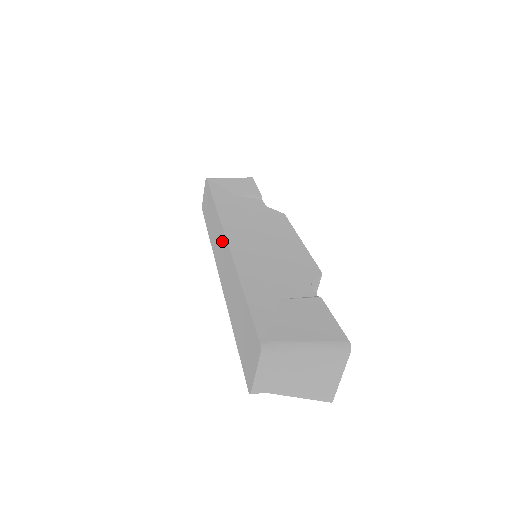
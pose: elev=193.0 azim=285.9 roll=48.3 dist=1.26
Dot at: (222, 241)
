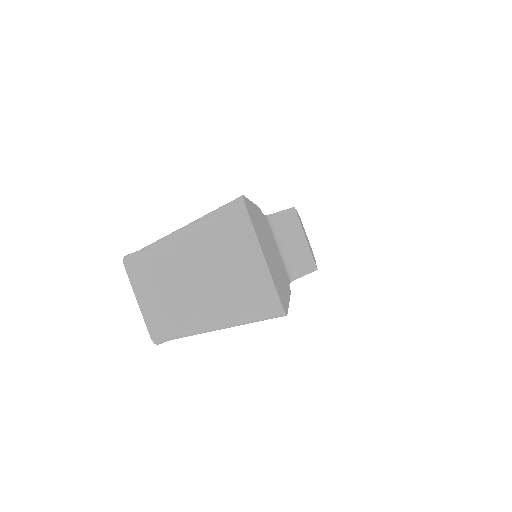
Dot at: occluded
